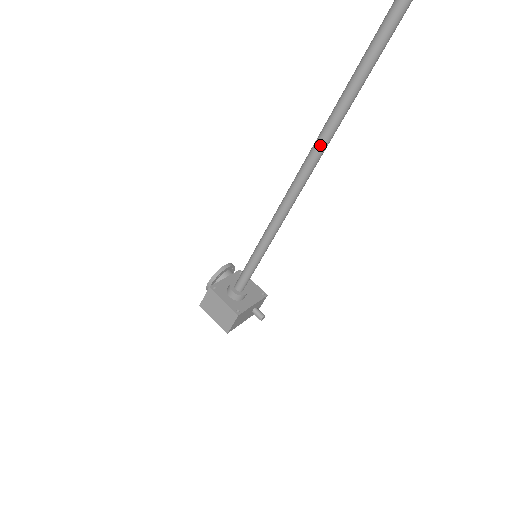
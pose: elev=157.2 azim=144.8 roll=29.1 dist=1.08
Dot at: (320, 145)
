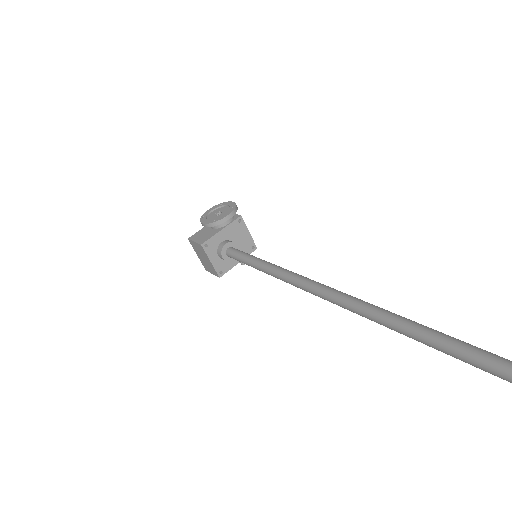
Dot at: occluded
